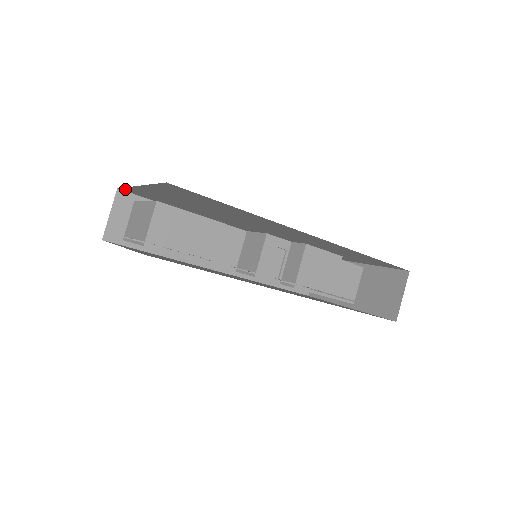
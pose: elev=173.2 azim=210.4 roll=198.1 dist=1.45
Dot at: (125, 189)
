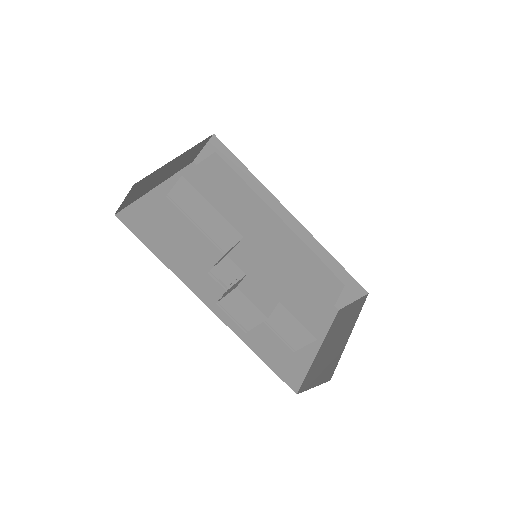
Dot at: occluded
